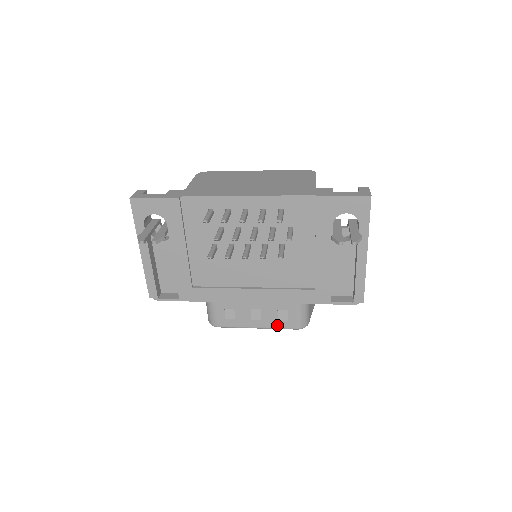
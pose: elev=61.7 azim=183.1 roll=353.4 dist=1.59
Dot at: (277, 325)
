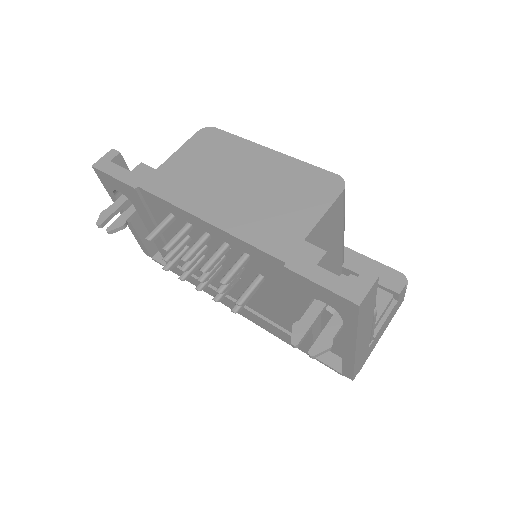
Dot at: occluded
